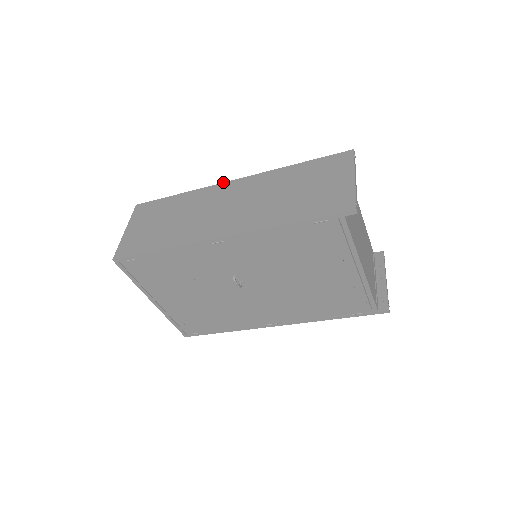
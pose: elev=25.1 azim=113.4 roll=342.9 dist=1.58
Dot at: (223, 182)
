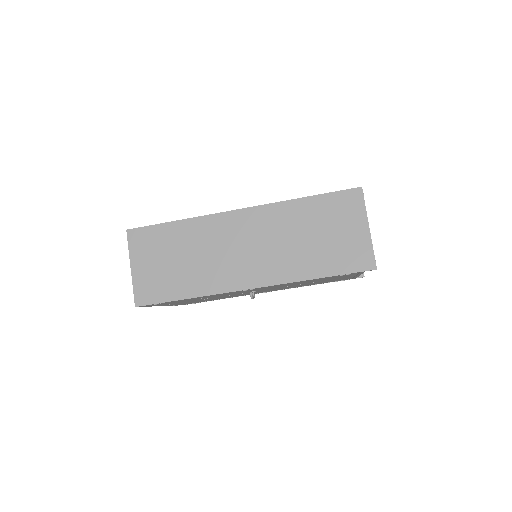
Dot at: (227, 211)
